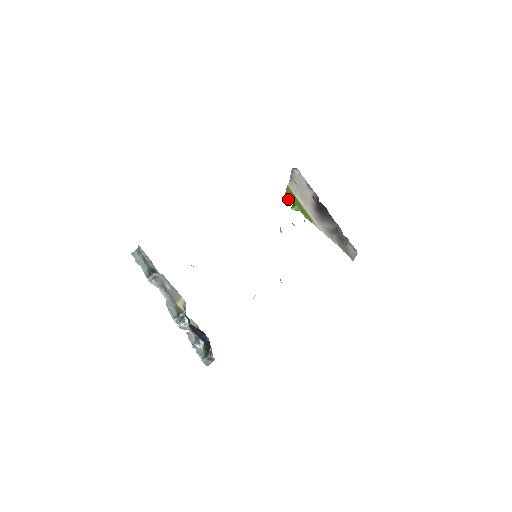
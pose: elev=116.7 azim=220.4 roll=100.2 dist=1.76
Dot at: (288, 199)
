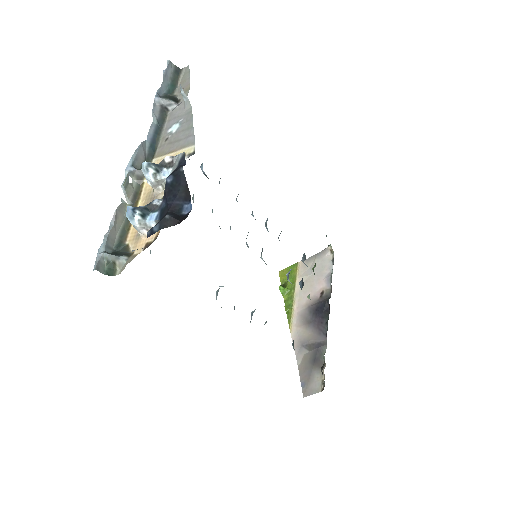
Dot at: (281, 277)
